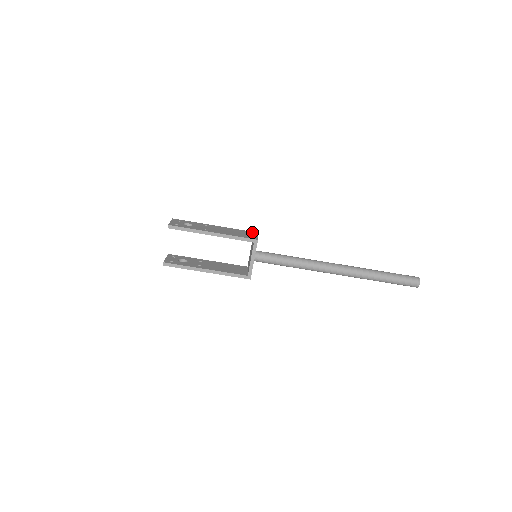
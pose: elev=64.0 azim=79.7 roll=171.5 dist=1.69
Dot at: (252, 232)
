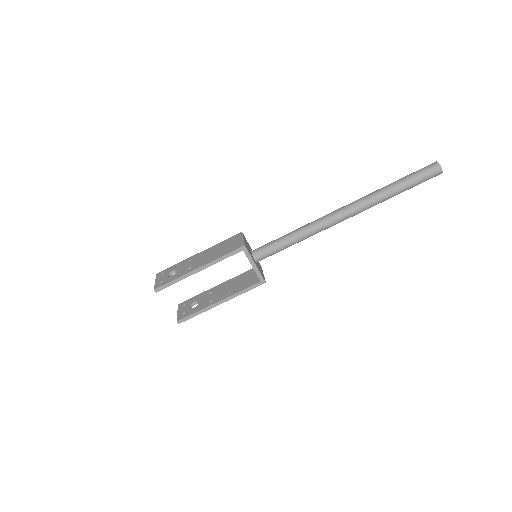
Dot at: (236, 235)
